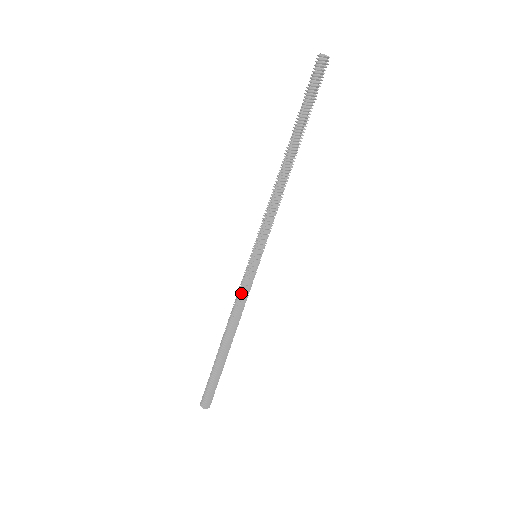
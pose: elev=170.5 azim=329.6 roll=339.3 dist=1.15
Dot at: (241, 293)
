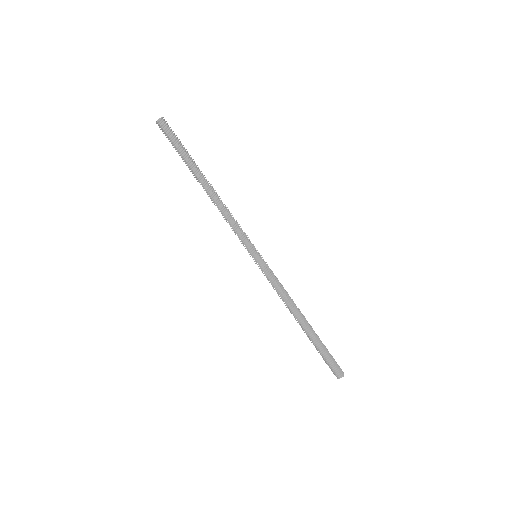
Dot at: (275, 285)
